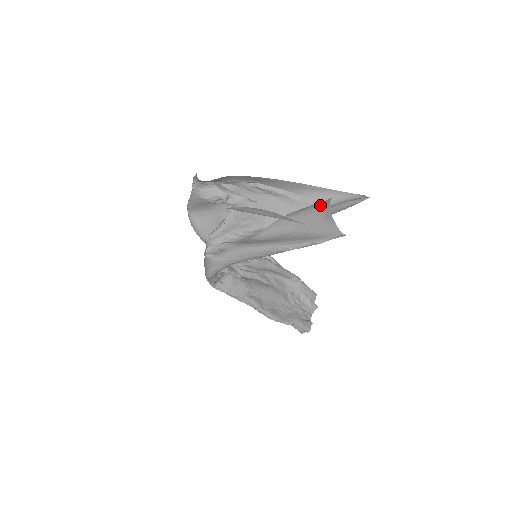
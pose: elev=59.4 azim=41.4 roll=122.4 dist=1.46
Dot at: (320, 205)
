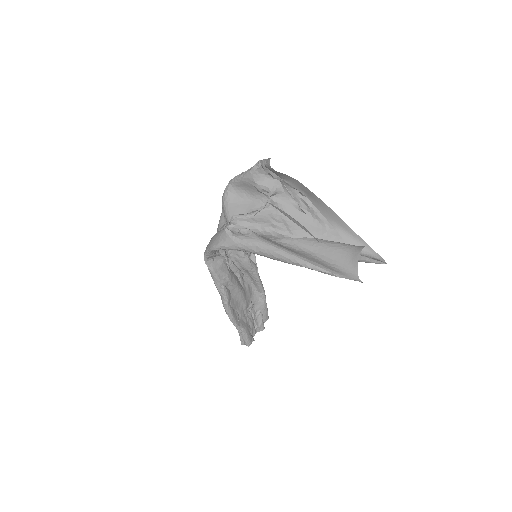
Dot at: (351, 246)
